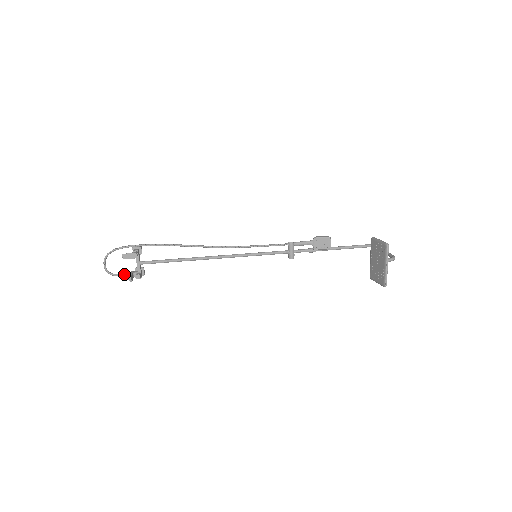
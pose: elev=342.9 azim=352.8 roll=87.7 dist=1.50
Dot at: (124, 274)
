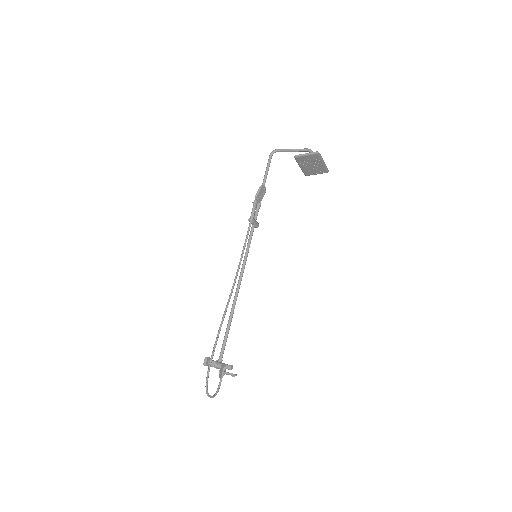
Dot at: (221, 380)
